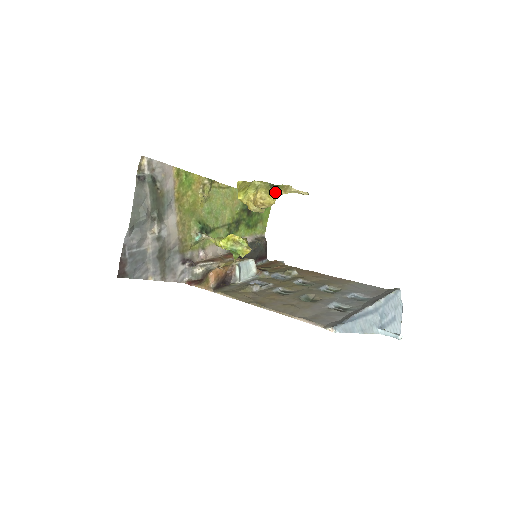
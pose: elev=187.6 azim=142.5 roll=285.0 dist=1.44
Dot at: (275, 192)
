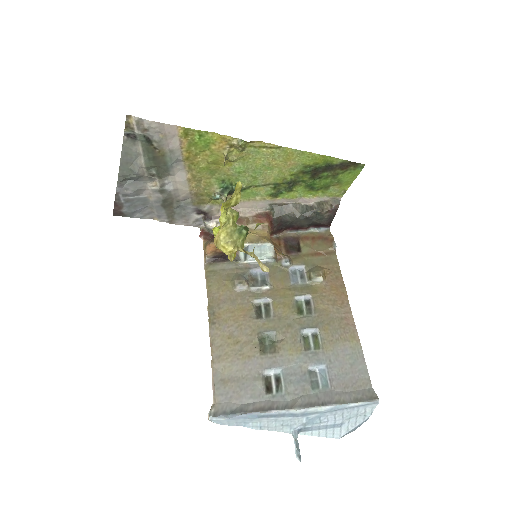
Dot at: (237, 243)
